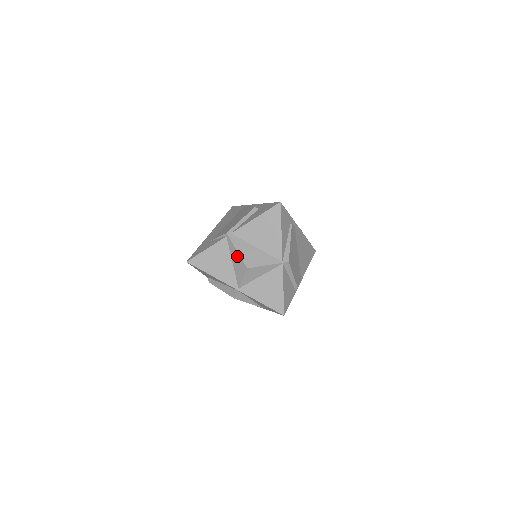
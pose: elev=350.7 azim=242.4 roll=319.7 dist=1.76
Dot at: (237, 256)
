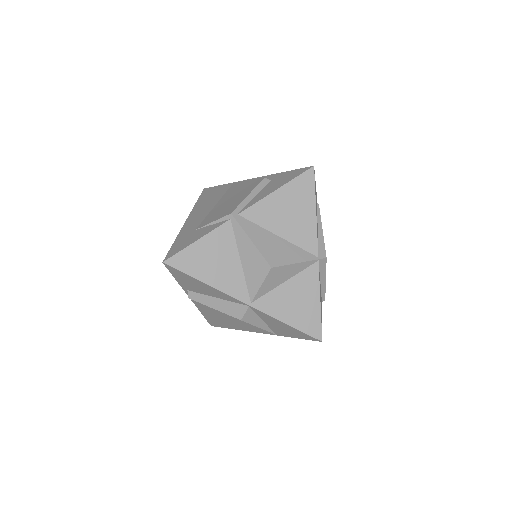
Dot at: (251, 249)
